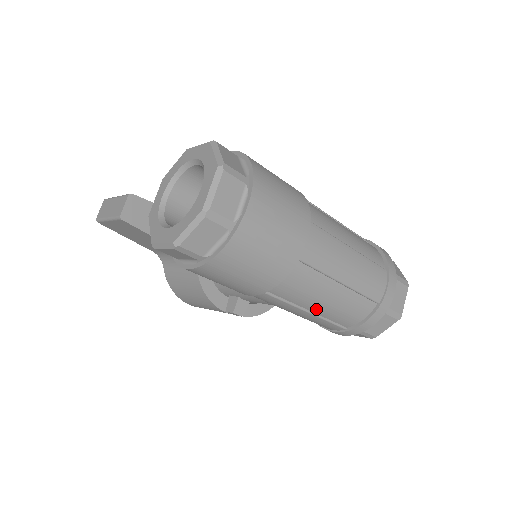
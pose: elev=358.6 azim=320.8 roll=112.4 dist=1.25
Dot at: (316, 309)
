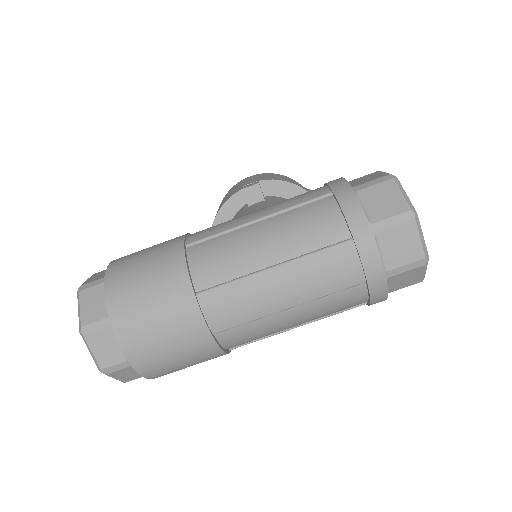
Dot at: (300, 324)
